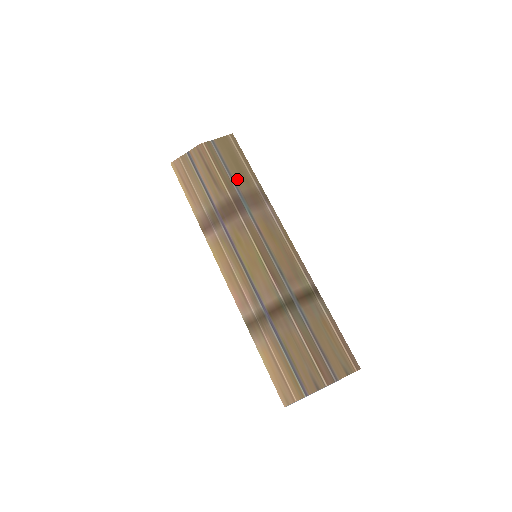
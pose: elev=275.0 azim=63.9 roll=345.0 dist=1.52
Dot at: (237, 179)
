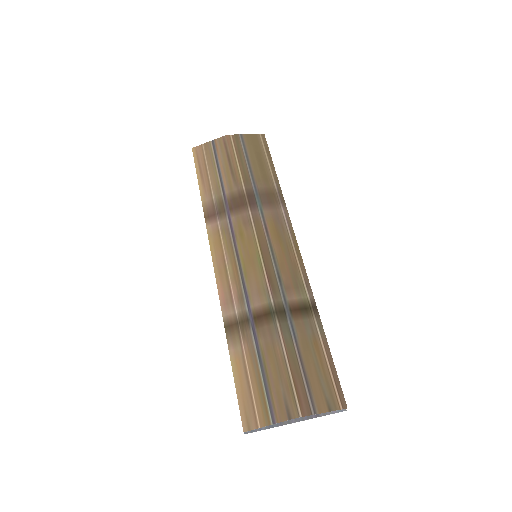
Dot at: (256, 175)
